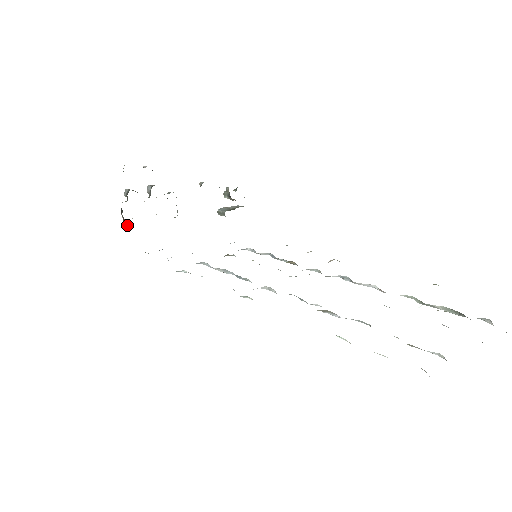
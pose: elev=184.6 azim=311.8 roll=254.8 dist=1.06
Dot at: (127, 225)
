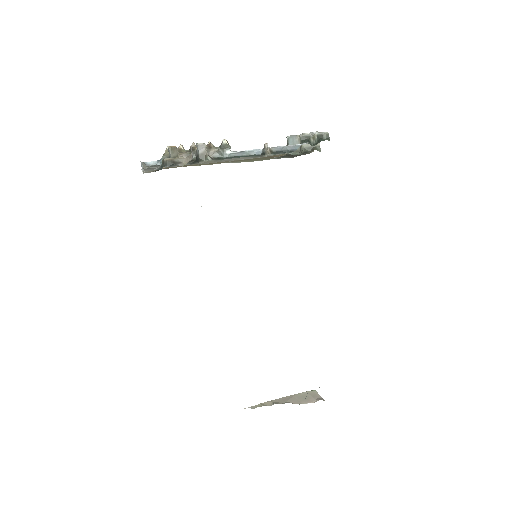
Dot at: occluded
